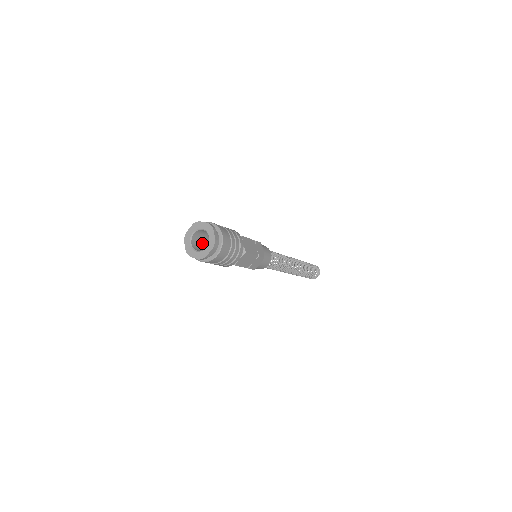
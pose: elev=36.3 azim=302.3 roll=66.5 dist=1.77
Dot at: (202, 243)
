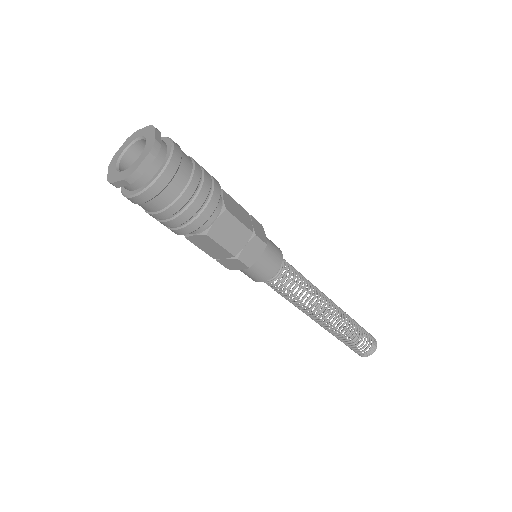
Dot at: occluded
